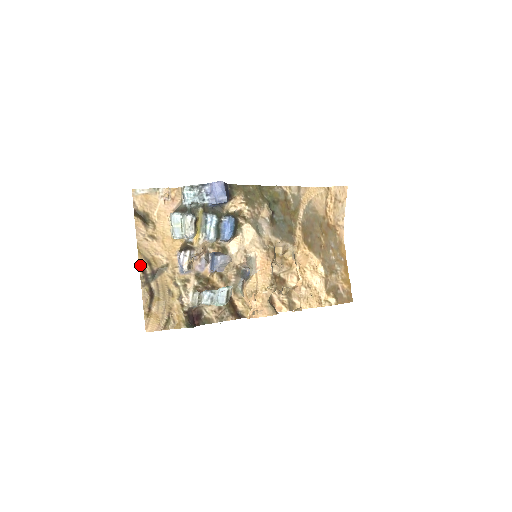
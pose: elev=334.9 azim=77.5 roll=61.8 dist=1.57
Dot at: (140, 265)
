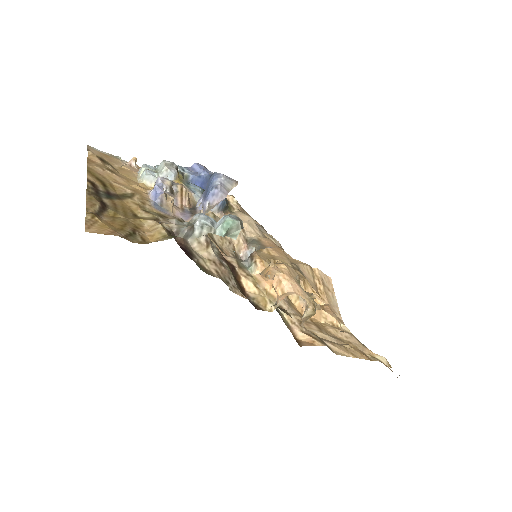
Dot at: (88, 179)
